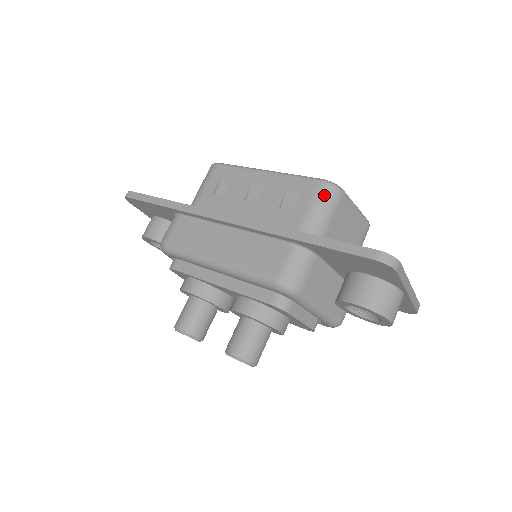
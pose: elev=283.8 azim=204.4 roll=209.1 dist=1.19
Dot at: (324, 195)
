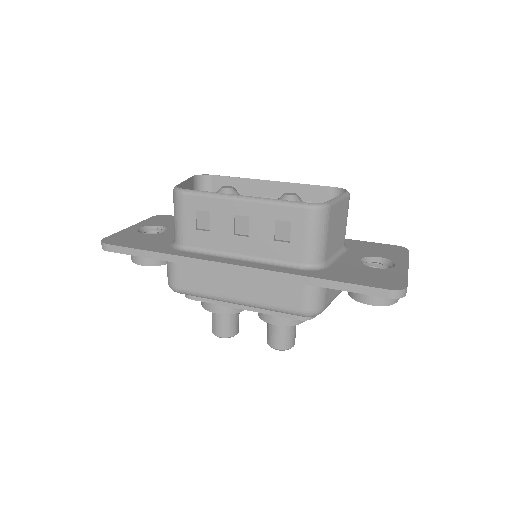
Dot at: (316, 222)
